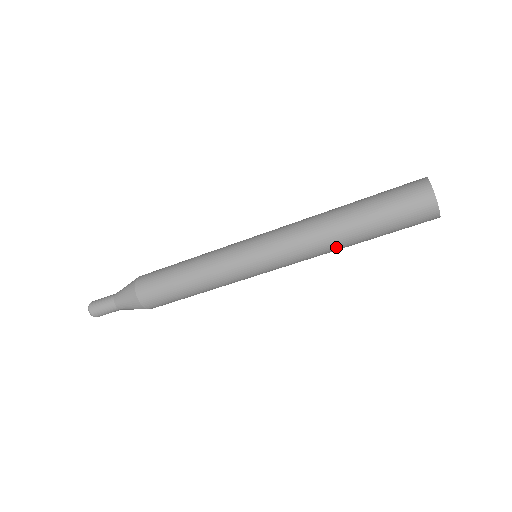
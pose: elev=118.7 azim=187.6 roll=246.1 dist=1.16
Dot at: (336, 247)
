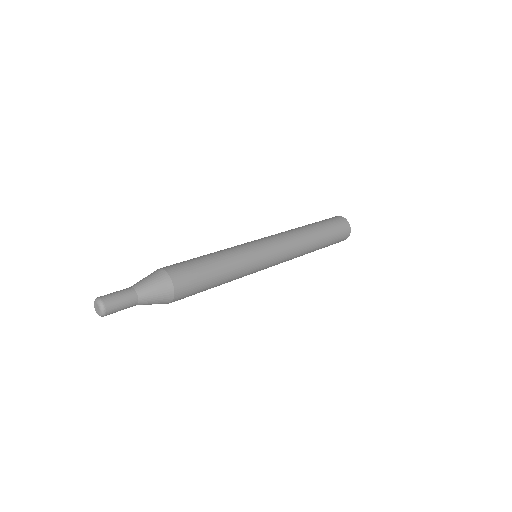
Dot at: (309, 248)
